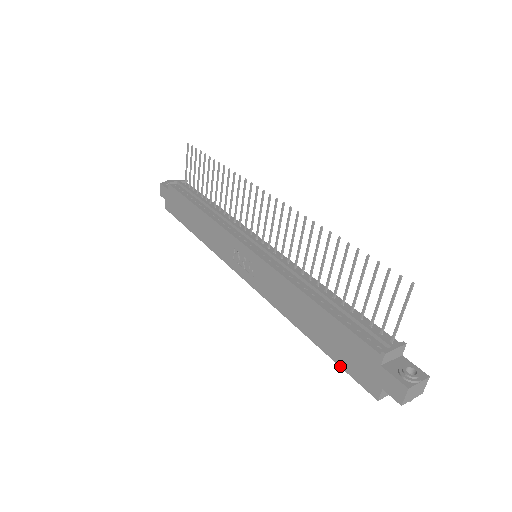
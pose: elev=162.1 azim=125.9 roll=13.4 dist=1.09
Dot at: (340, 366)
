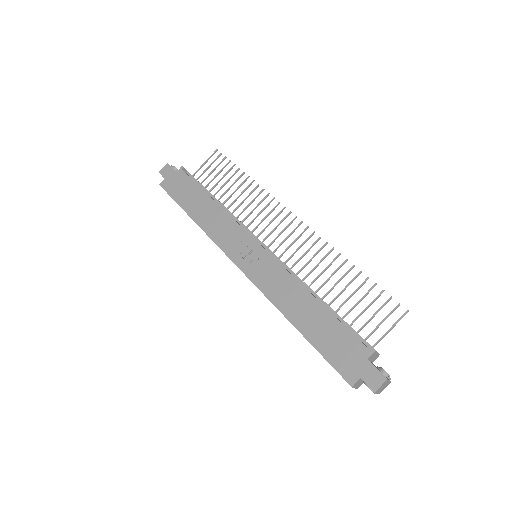
Dot at: (323, 356)
